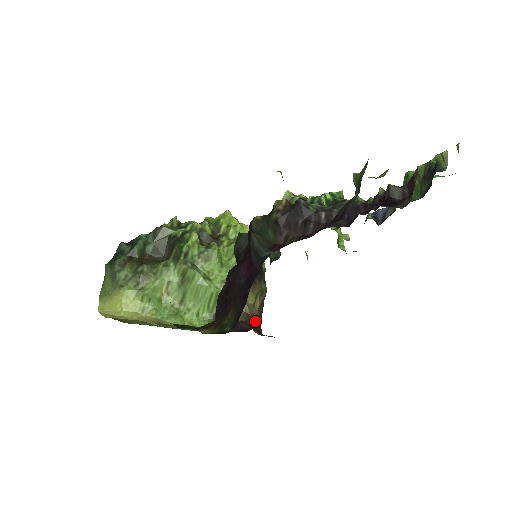
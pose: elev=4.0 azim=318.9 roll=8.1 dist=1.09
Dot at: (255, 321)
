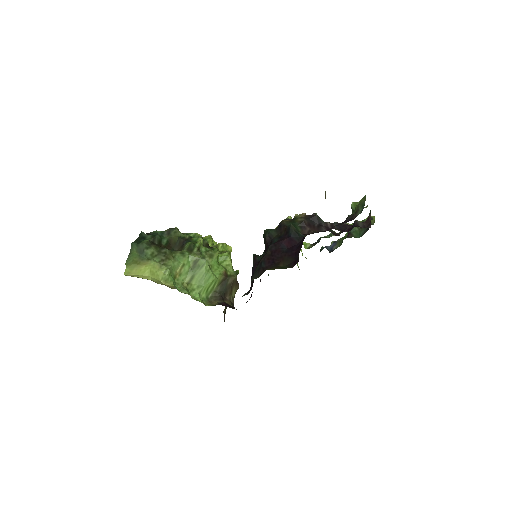
Dot at: occluded
